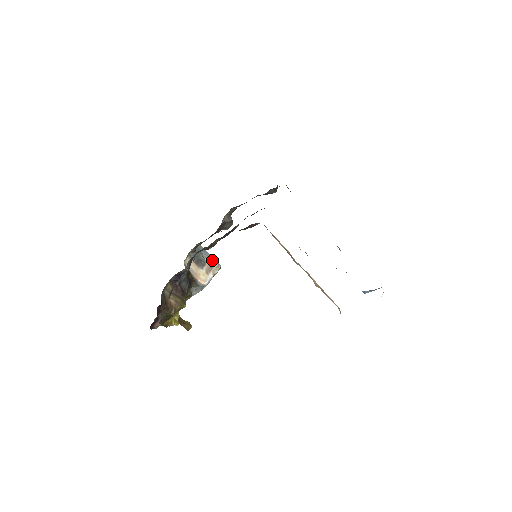
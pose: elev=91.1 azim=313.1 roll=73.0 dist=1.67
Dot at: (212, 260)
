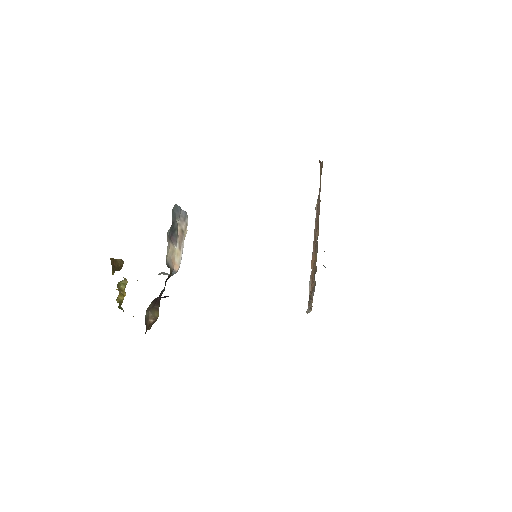
Dot at: (183, 217)
